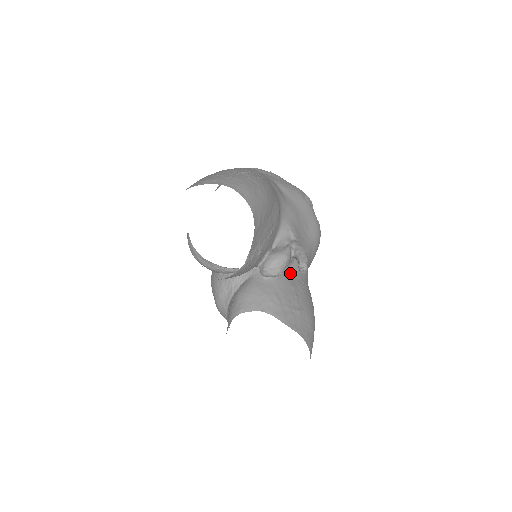
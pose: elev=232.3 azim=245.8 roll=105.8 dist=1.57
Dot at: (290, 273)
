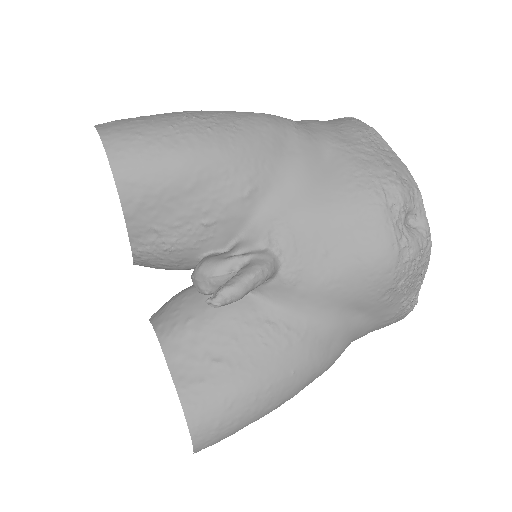
Dot at: (259, 302)
